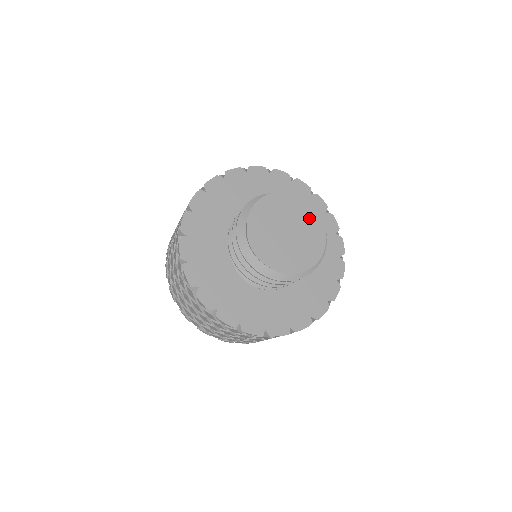
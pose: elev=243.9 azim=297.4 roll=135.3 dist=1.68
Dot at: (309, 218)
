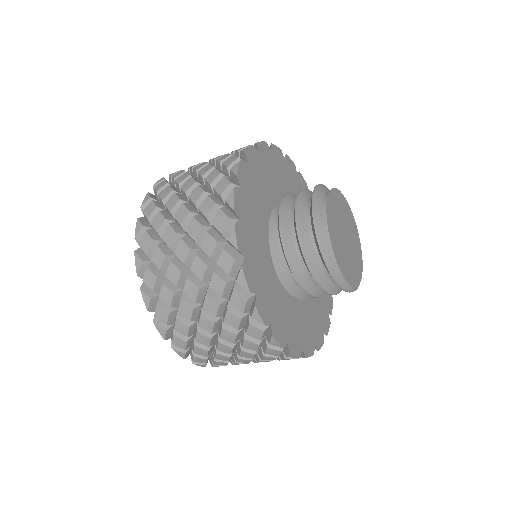
Dot at: (357, 244)
